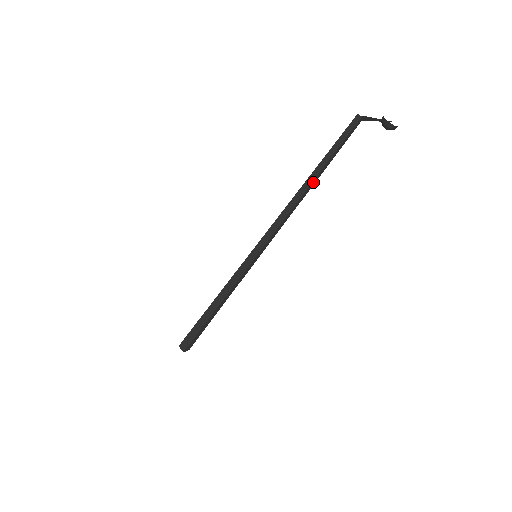
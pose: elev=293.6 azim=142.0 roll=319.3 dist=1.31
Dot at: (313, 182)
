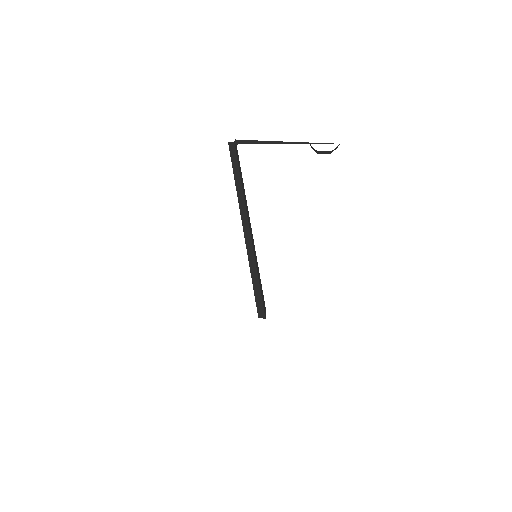
Dot at: (240, 199)
